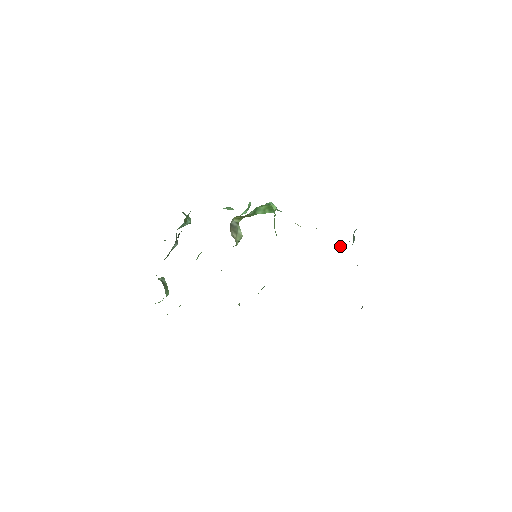
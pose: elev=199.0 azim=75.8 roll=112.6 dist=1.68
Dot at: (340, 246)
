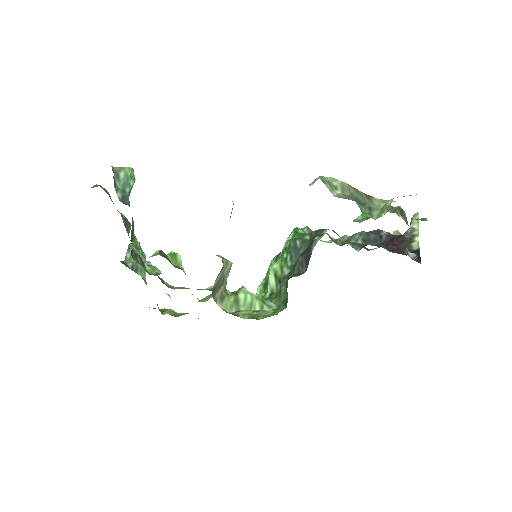
Dot at: occluded
